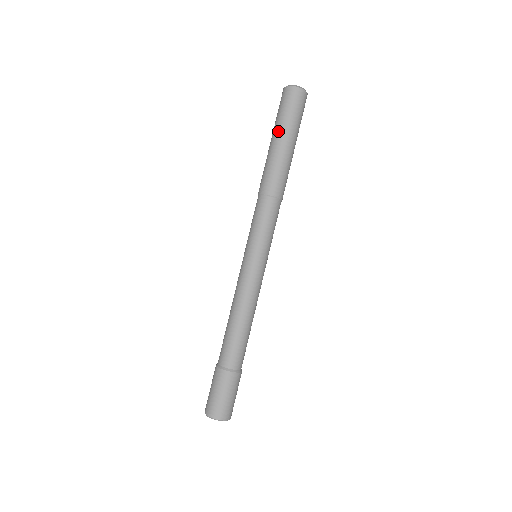
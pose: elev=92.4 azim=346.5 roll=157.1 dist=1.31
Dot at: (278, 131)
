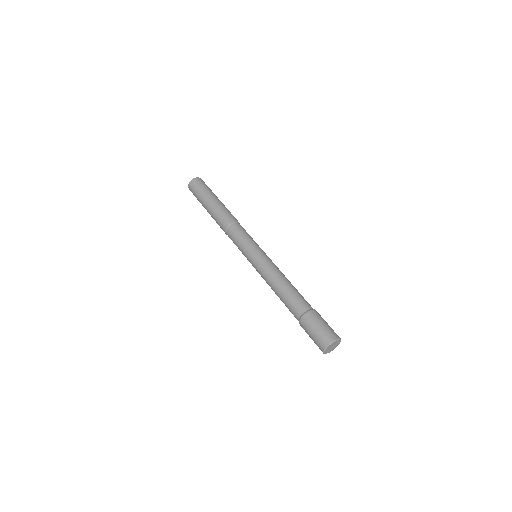
Dot at: (205, 199)
